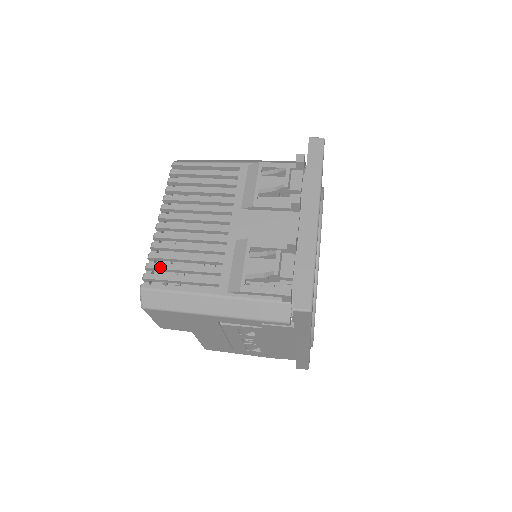
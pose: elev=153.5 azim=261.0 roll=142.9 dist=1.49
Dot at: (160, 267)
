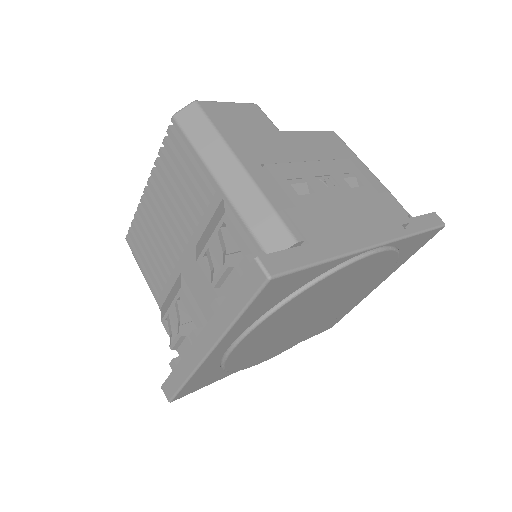
Dot at: (136, 235)
